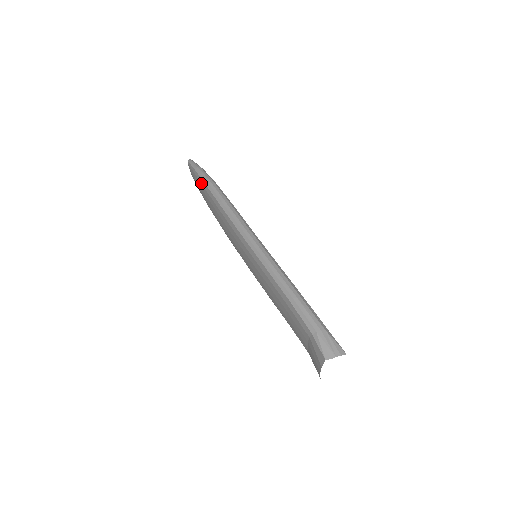
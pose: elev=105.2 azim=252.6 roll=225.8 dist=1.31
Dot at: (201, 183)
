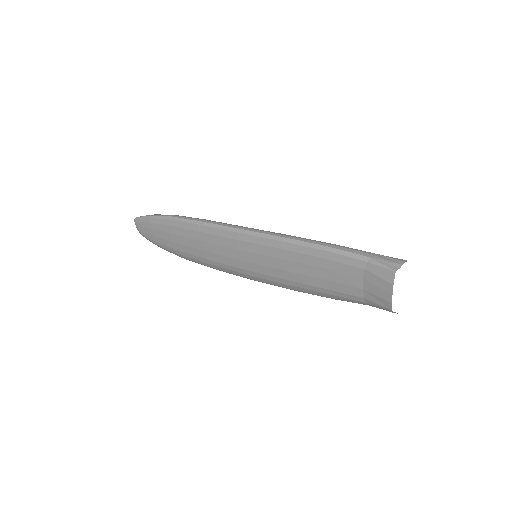
Dot at: (164, 224)
